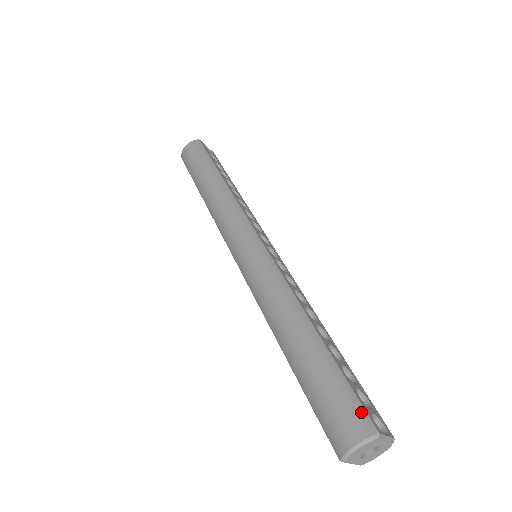
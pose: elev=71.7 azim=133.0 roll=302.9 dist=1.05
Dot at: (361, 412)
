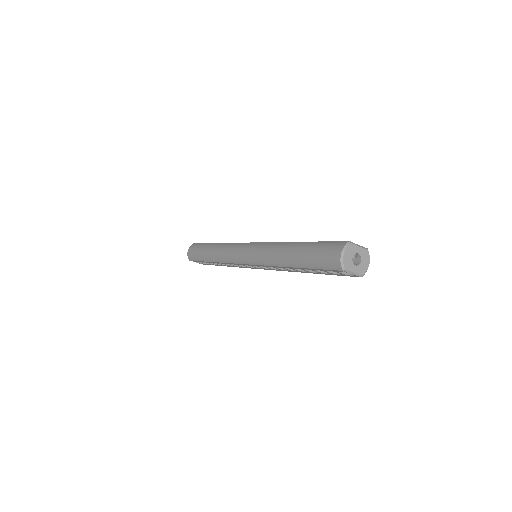
Dot at: (337, 243)
